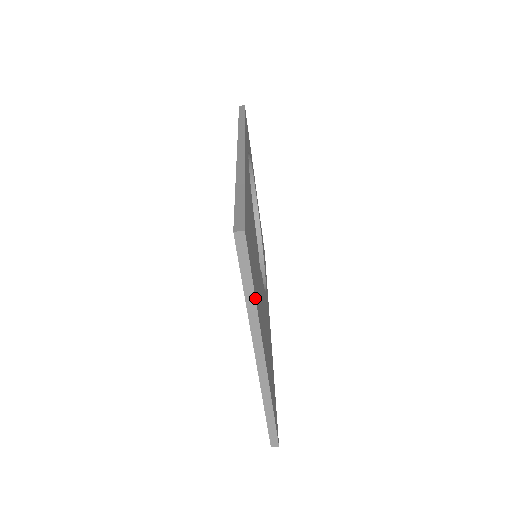
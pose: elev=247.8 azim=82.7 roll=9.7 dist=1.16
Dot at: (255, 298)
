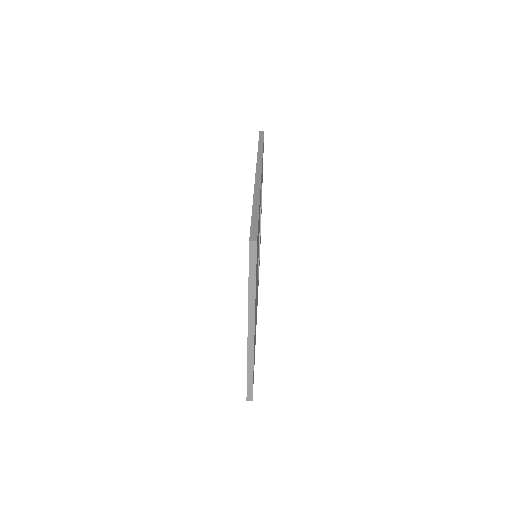
Dot at: (255, 288)
